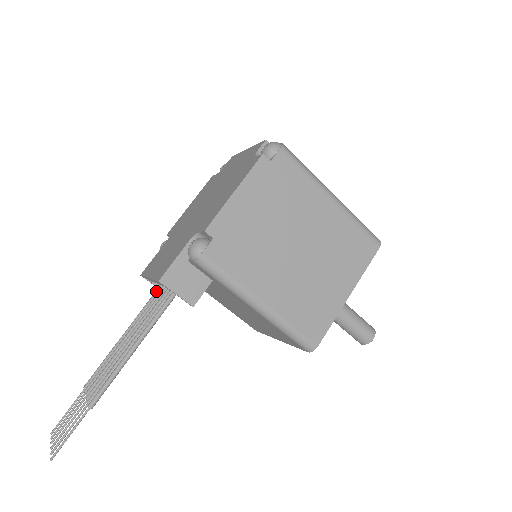
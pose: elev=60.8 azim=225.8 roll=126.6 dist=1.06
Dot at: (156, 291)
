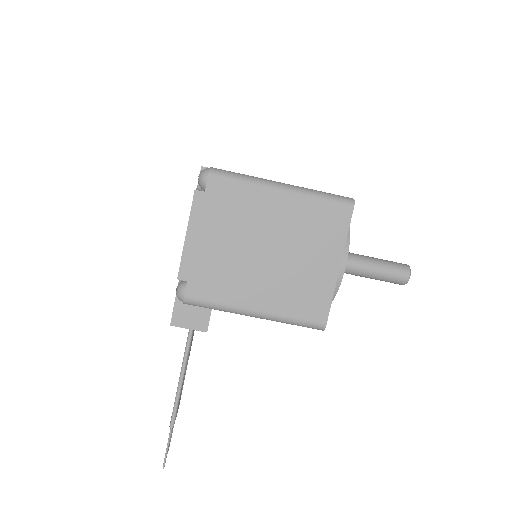
Dot at: occluded
